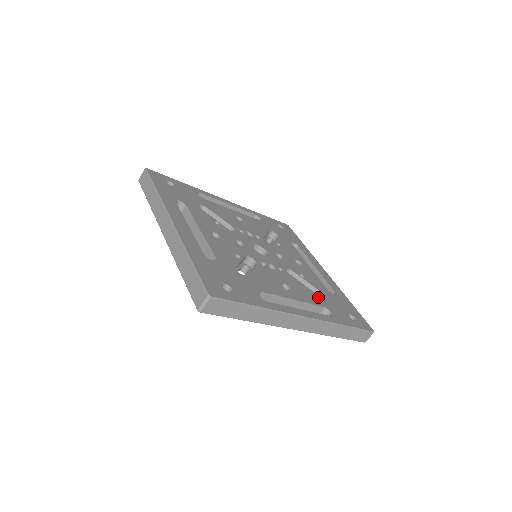
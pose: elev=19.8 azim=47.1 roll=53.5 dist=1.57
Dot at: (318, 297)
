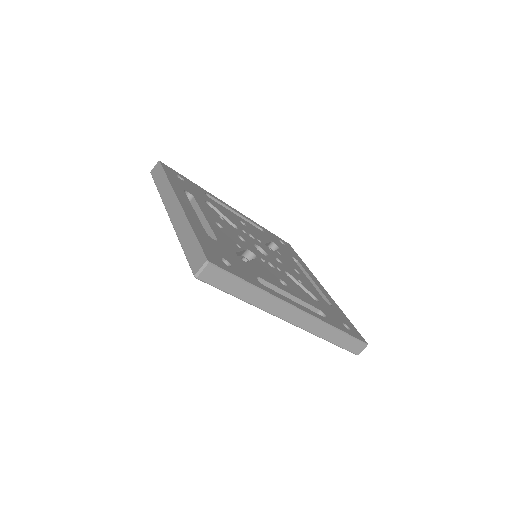
Dot at: (314, 301)
